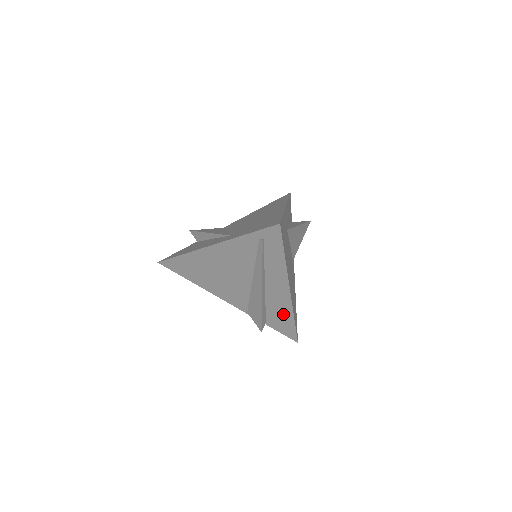
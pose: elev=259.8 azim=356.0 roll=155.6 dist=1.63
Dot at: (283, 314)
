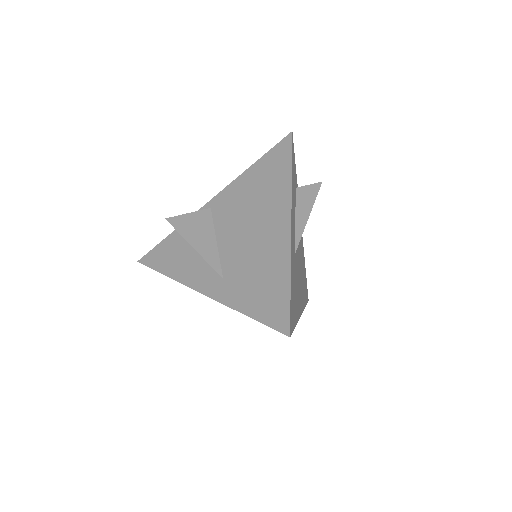
Dot at: occluded
